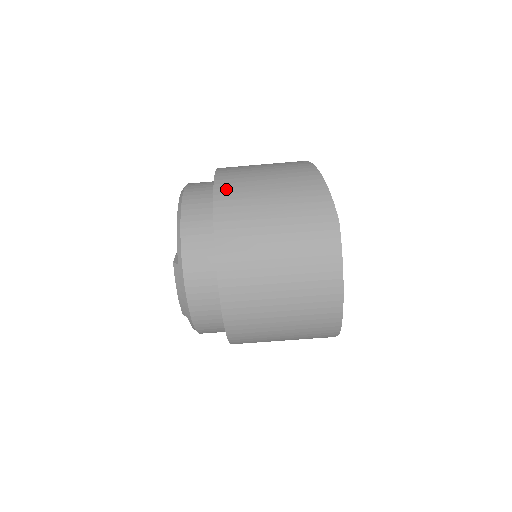
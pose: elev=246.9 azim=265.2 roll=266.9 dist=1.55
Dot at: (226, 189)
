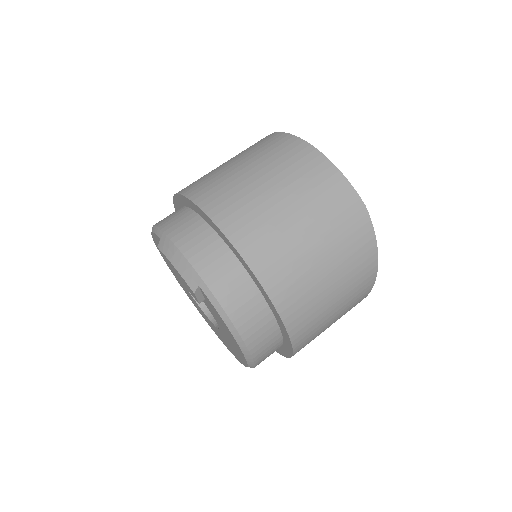
Dot at: occluded
